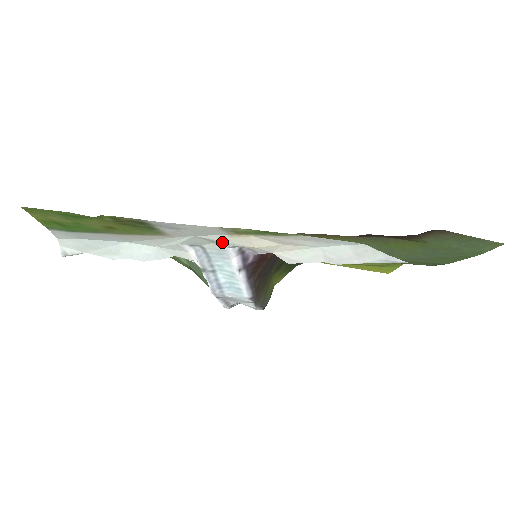
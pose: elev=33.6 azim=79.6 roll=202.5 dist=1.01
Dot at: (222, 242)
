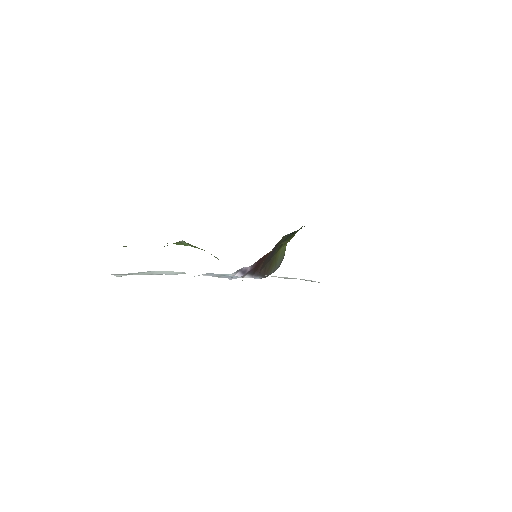
Dot at: occluded
